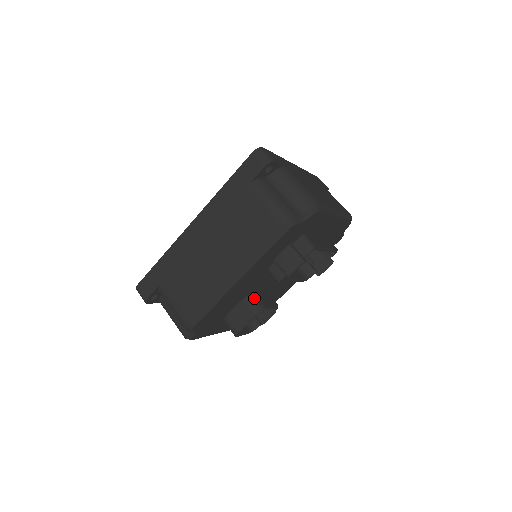
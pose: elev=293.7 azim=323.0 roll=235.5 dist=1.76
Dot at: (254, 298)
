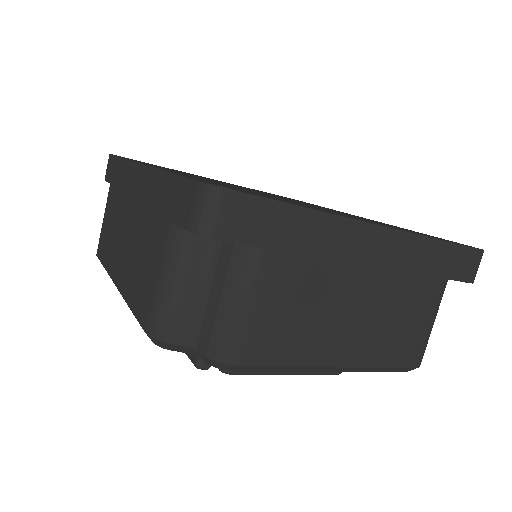
Dot at: occluded
